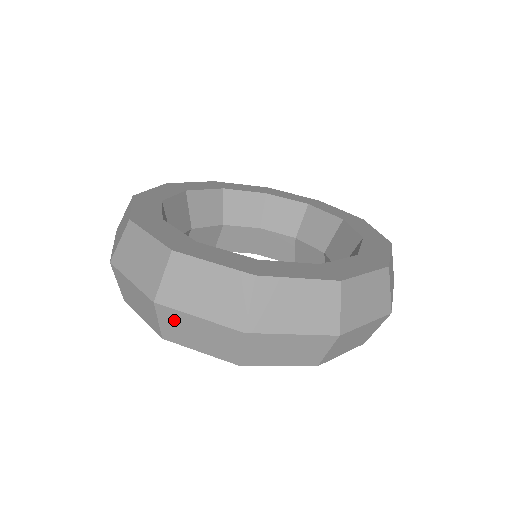
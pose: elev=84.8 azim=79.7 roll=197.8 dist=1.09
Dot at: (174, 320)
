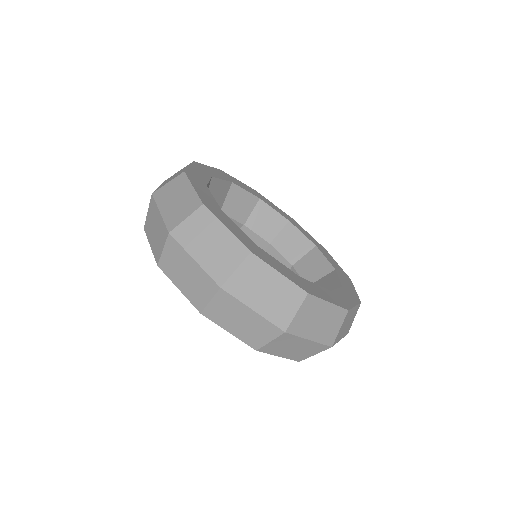
Dot at: (175, 254)
